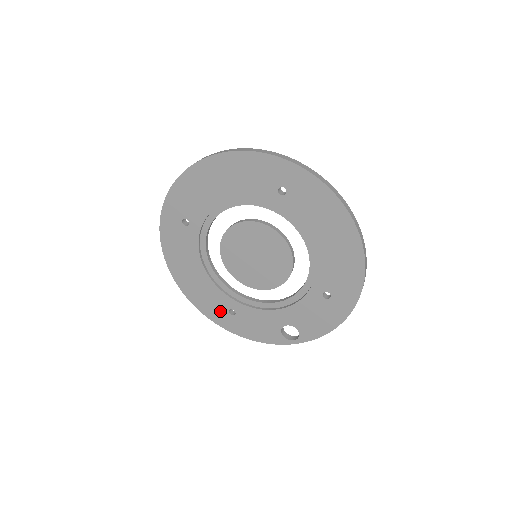
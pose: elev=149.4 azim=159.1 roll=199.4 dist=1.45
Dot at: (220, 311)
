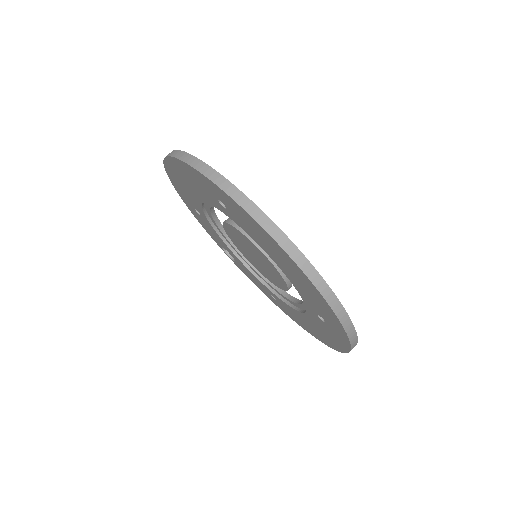
Dot at: (188, 200)
